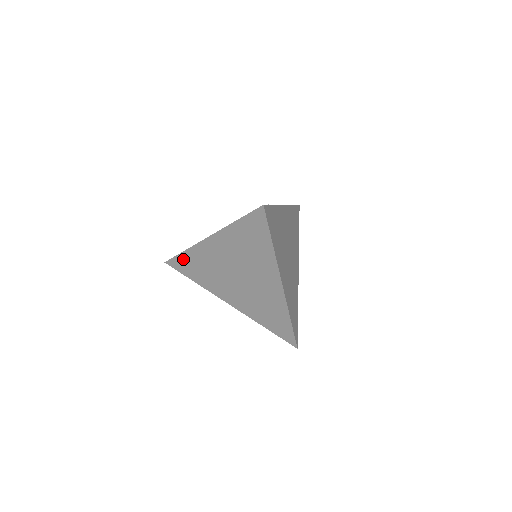
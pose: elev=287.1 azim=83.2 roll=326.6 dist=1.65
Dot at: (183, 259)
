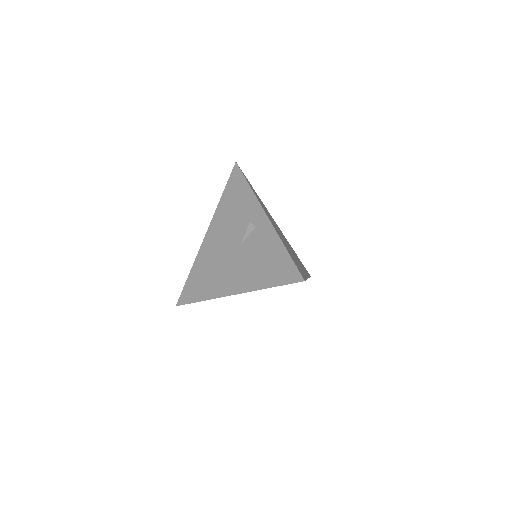
Dot at: occluded
